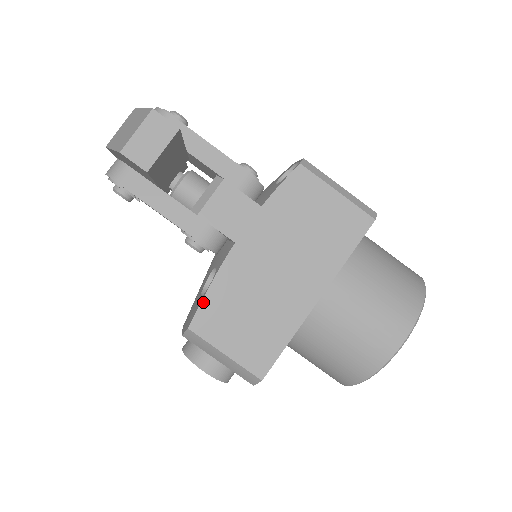
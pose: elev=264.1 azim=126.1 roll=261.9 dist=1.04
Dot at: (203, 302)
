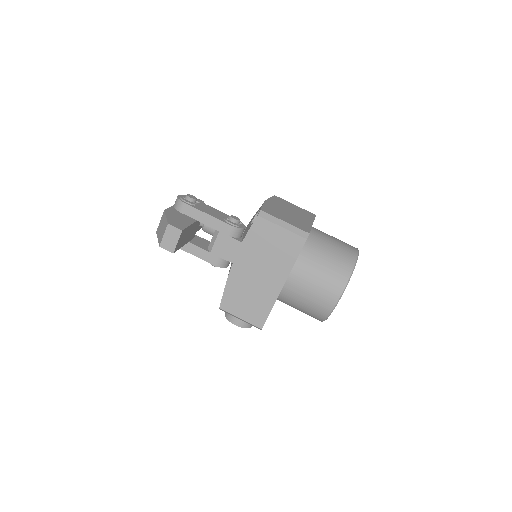
Dot at: (224, 295)
